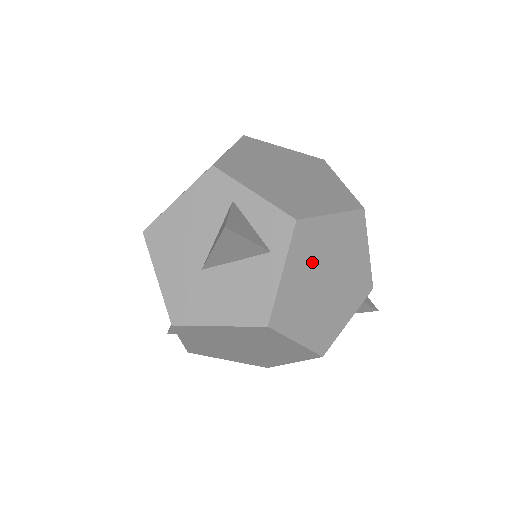
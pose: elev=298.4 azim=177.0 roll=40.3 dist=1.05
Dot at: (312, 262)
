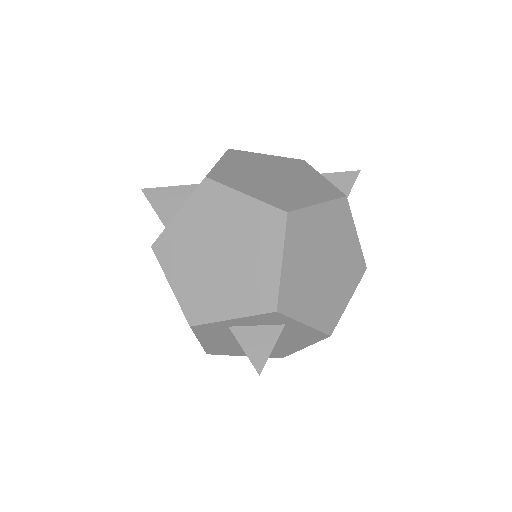
Dot at: (307, 288)
